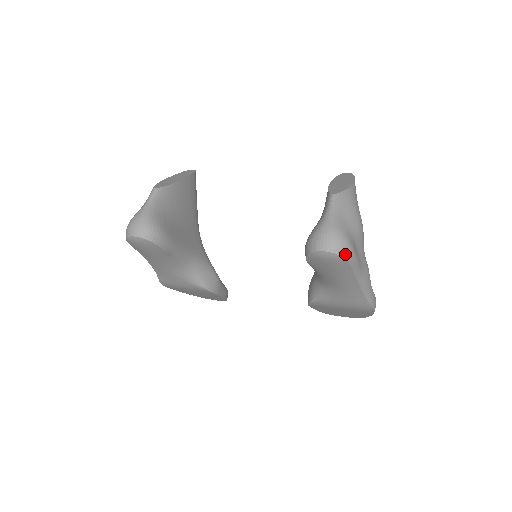
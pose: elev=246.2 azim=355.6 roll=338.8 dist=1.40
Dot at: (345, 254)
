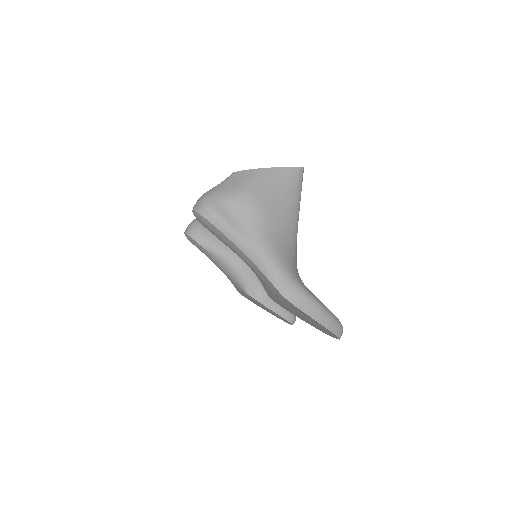
Dot at: (202, 212)
